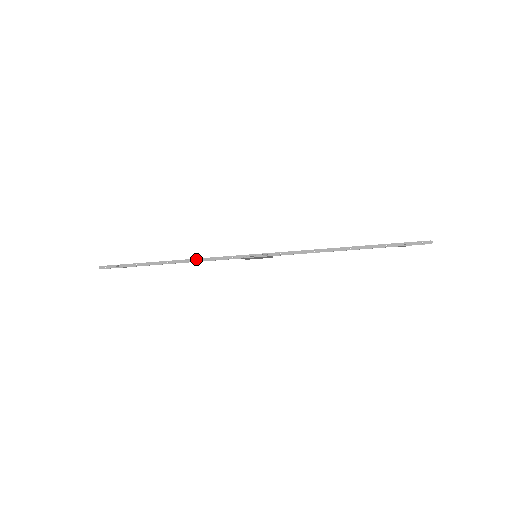
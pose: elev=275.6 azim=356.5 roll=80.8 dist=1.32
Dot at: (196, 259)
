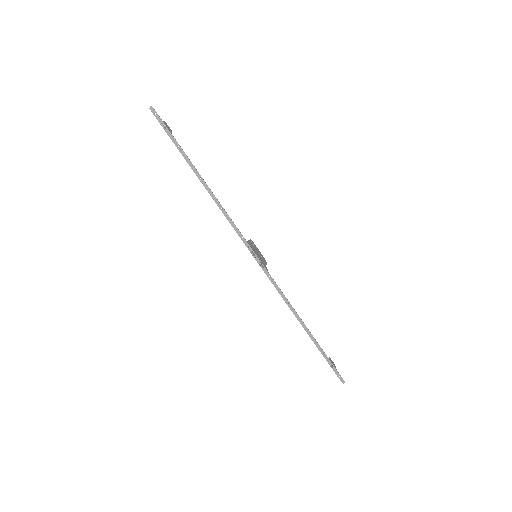
Dot at: (220, 205)
